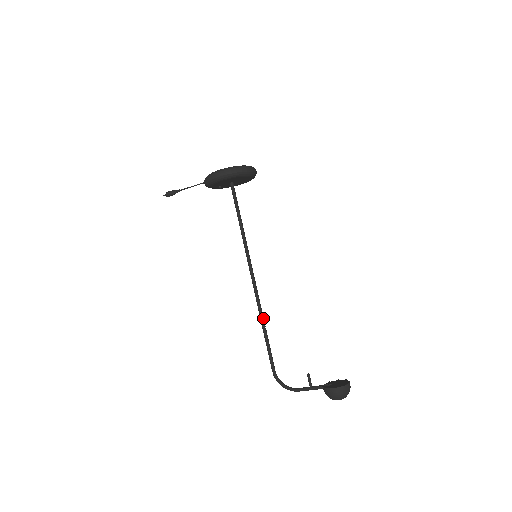
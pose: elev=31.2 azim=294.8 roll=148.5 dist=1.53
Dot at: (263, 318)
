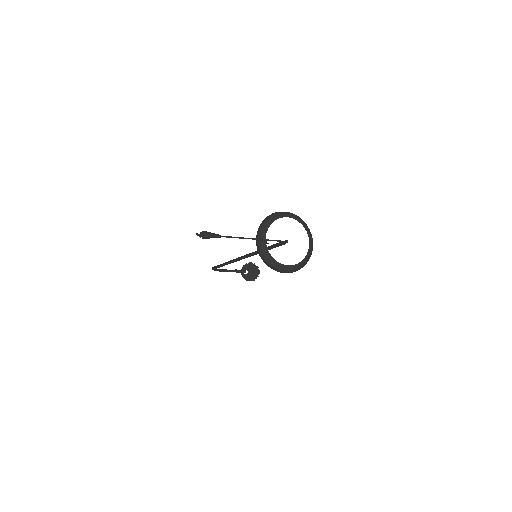
Dot at: occluded
